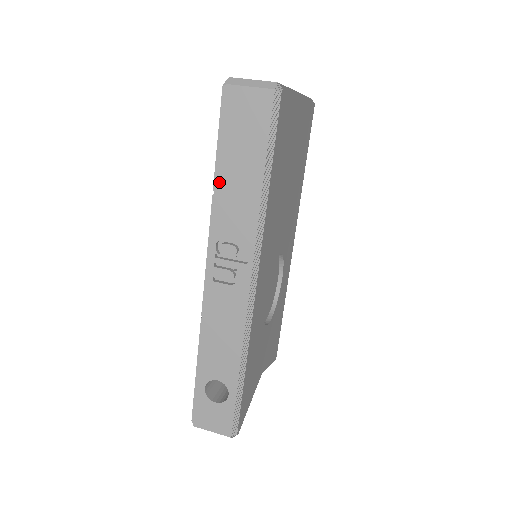
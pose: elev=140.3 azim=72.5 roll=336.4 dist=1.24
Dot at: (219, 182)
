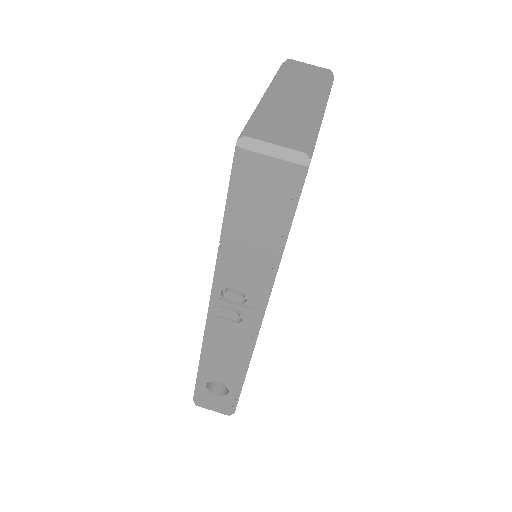
Dot at: (227, 241)
